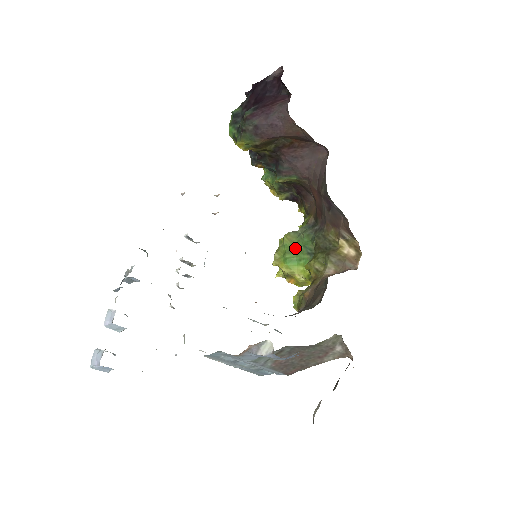
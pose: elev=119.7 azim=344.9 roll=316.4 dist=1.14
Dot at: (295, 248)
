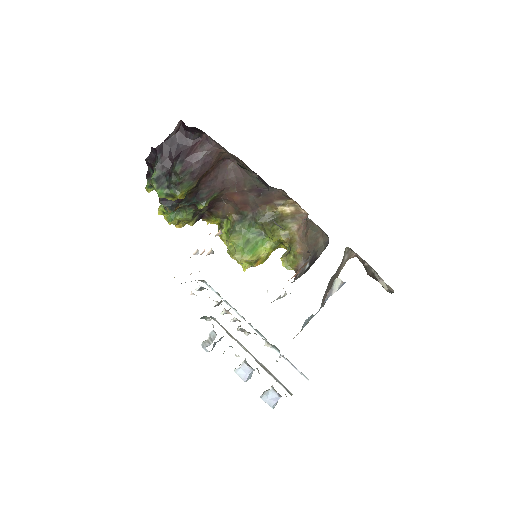
Dot at: (247, 240)
